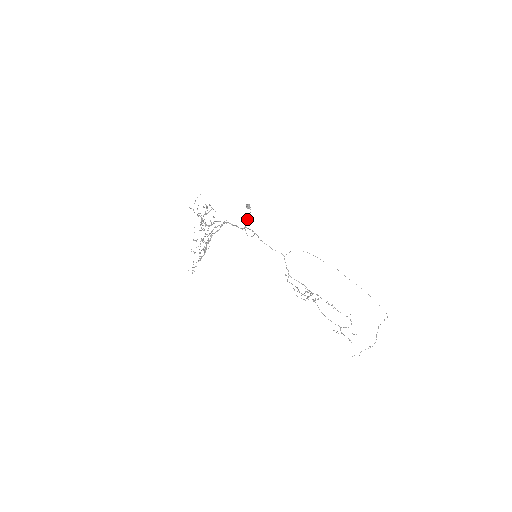
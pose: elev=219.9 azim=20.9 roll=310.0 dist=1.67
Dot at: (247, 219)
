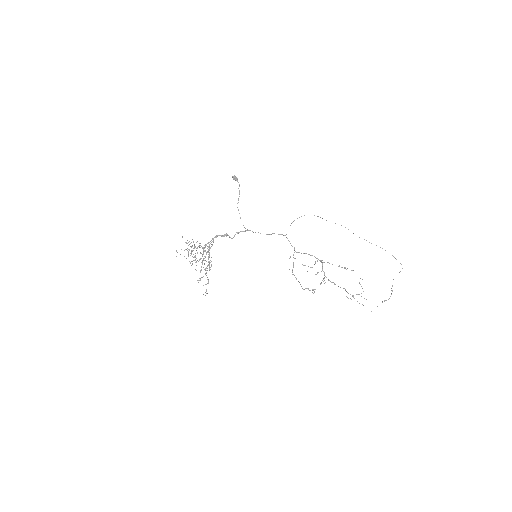
Dot at: (238, 198)
